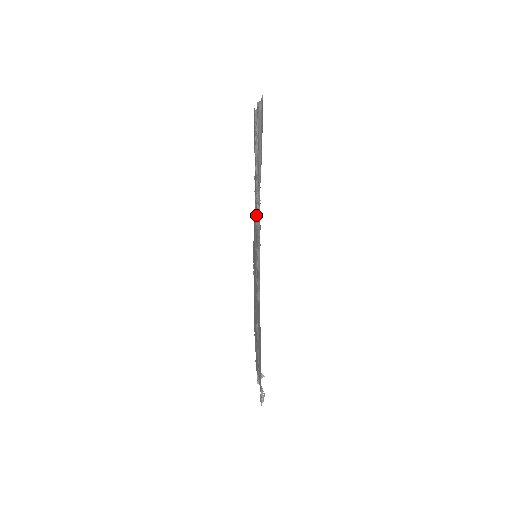
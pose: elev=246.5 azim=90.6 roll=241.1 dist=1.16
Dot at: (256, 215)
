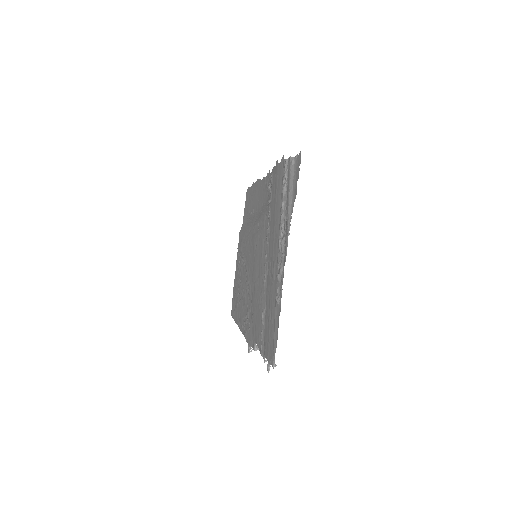
Dot at: (280, 240)
